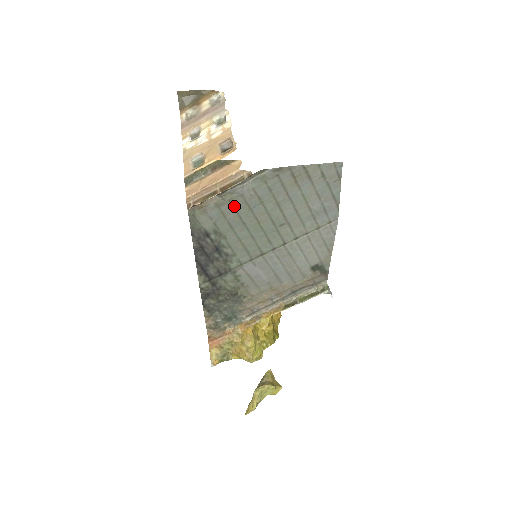
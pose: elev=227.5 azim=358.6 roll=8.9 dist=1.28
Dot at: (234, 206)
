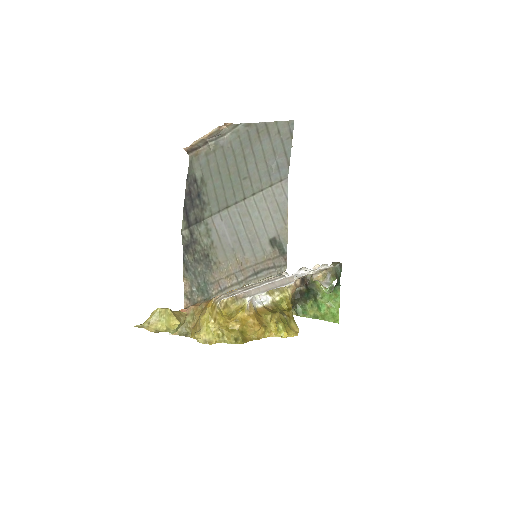
Dot at: (216, 156)
